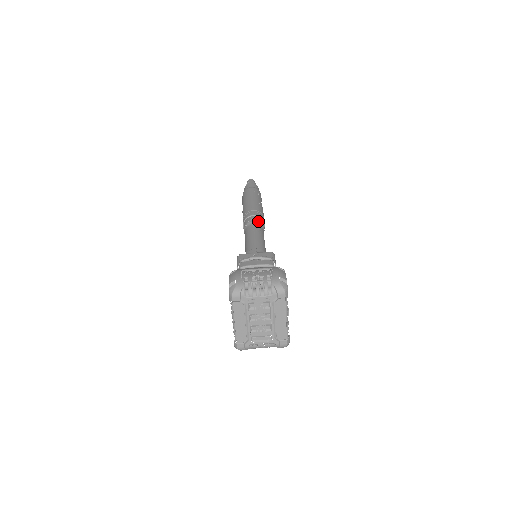
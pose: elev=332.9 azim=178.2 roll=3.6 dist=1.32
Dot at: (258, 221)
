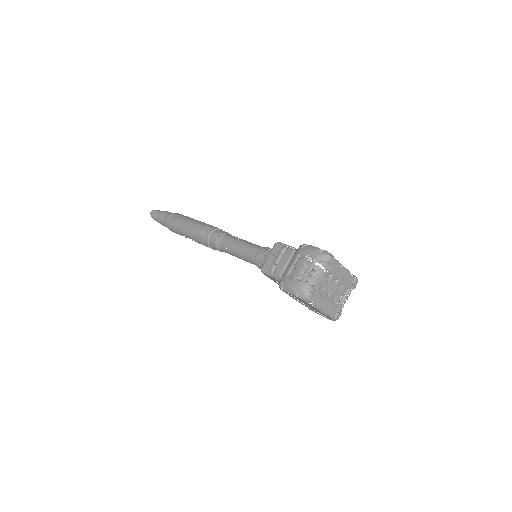
Dot at: (220, 234)
